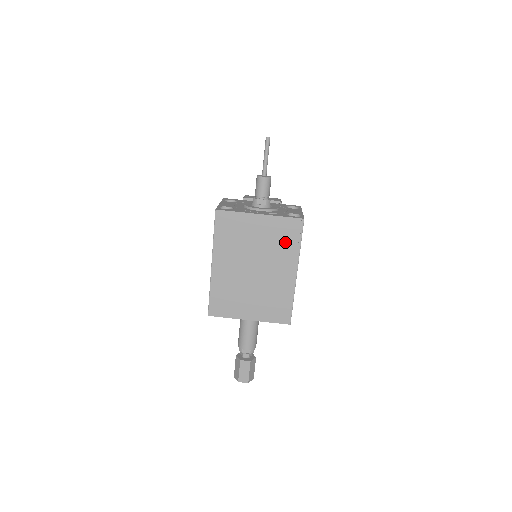
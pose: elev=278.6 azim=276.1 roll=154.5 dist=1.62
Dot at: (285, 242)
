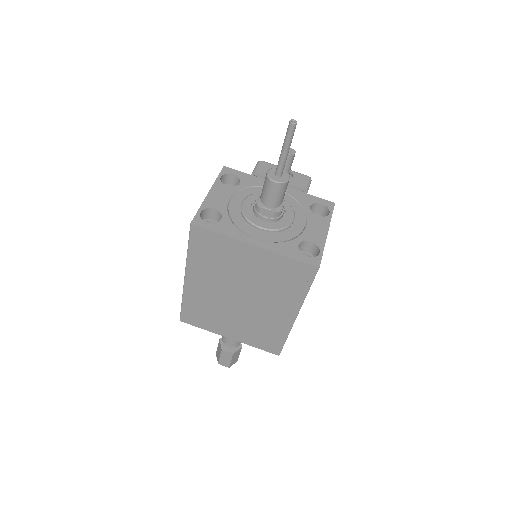
Dot at: (286, 284)
